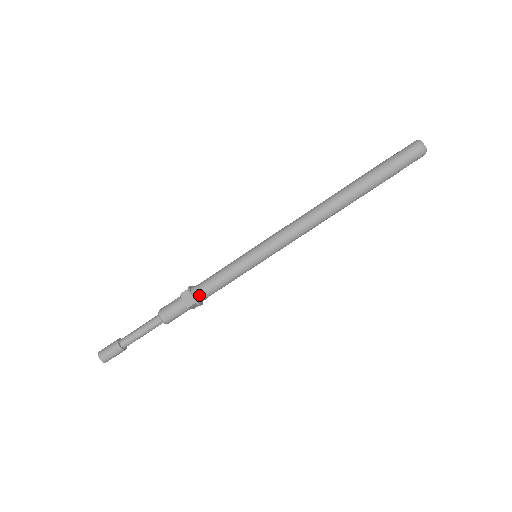
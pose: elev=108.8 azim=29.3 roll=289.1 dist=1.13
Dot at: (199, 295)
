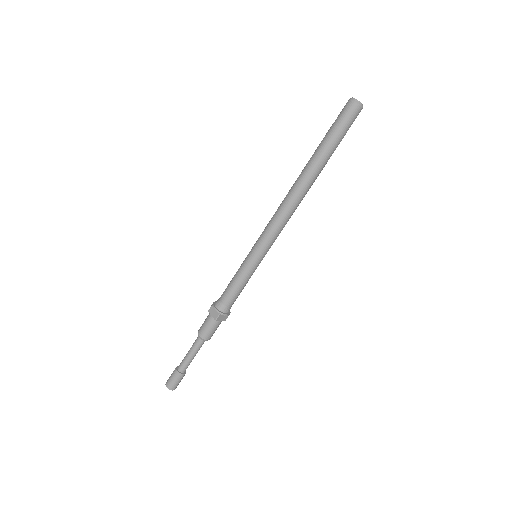
Dot at: (221, 306)
